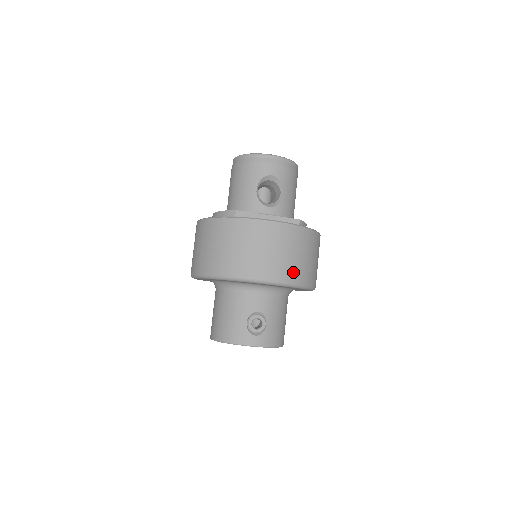
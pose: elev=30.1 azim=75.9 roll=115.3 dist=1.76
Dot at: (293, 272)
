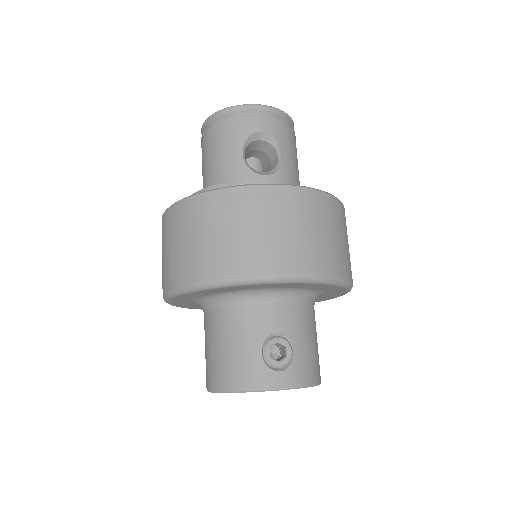
Dot at: (322, 259)
